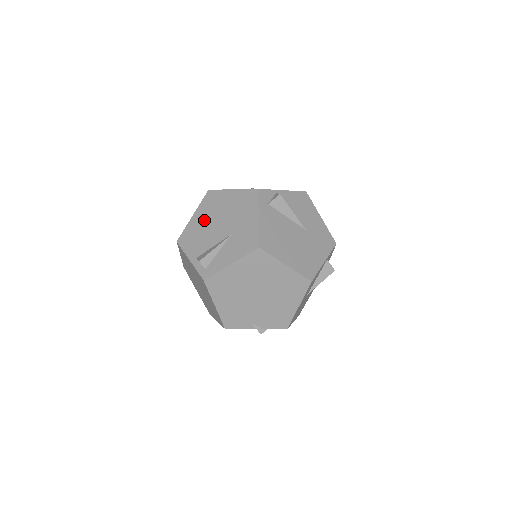
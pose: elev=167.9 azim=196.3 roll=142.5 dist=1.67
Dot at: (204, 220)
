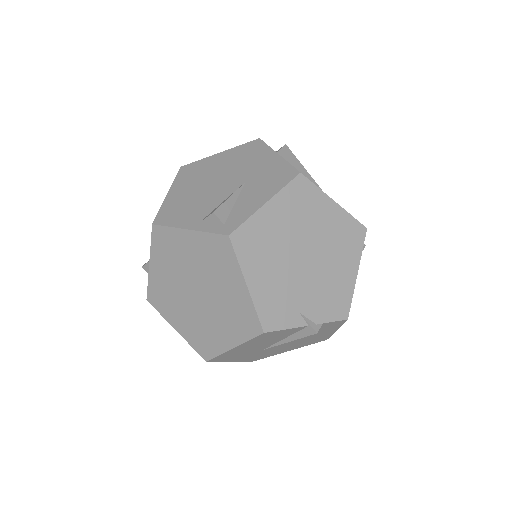
Dot at: (190, 189)
